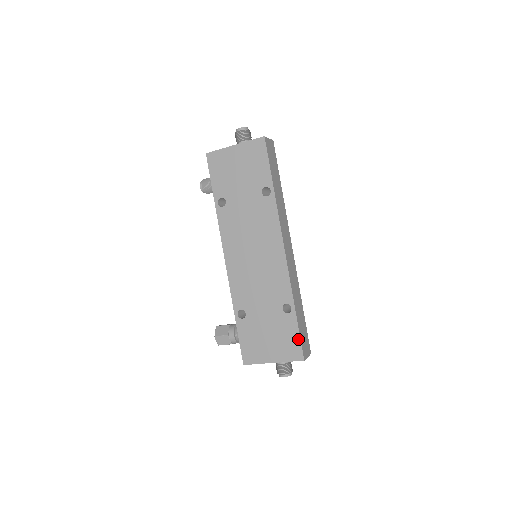
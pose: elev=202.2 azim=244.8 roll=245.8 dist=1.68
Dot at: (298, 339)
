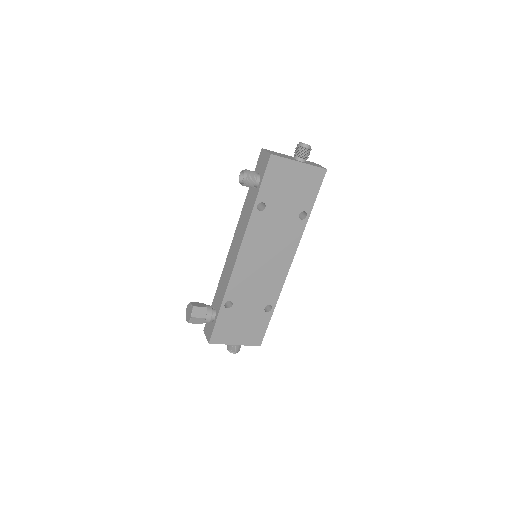
Dot at: (264, 331)
